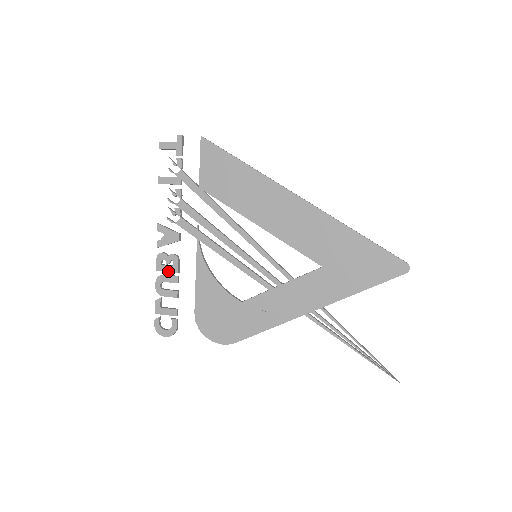
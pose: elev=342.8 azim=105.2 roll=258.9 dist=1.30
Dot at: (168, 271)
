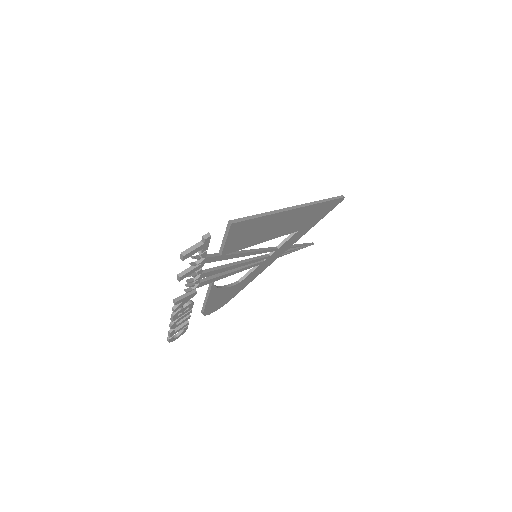
Dot at: (184, 314)
